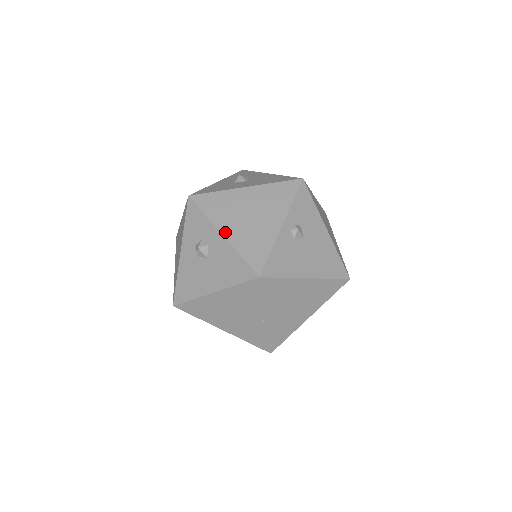
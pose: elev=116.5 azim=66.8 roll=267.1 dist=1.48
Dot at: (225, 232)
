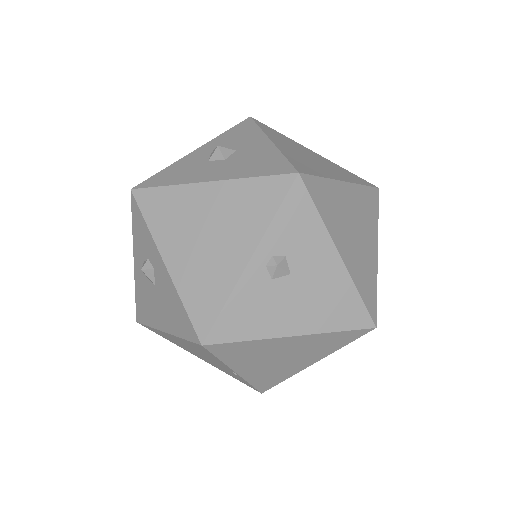
Dot at: (168, 259)
